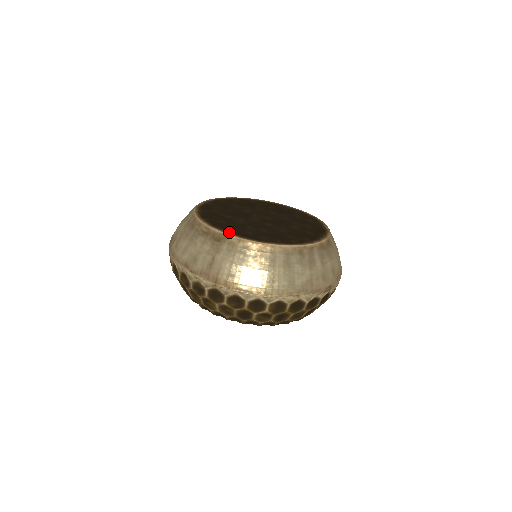
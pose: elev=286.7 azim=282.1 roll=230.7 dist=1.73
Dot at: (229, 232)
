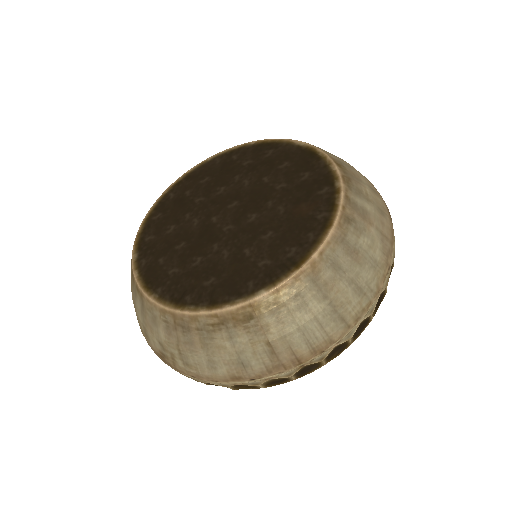
Dot at: (248, 293)
